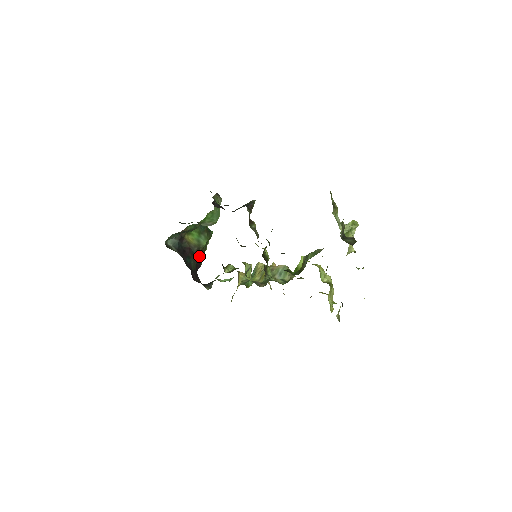
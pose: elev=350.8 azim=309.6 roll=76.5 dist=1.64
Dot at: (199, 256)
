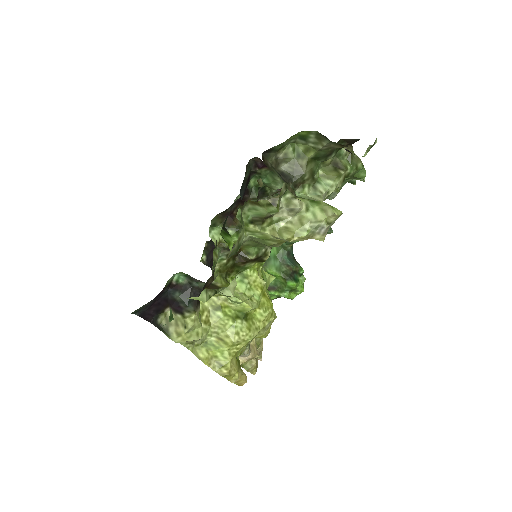
Dot at: occluded
